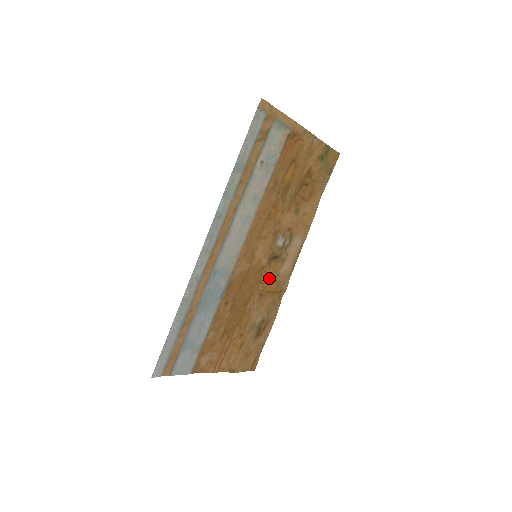
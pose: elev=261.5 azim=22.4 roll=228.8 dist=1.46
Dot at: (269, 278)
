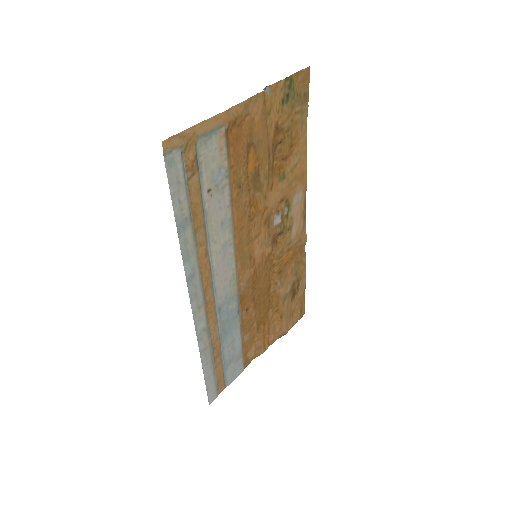
Dot at: (281, 254)
